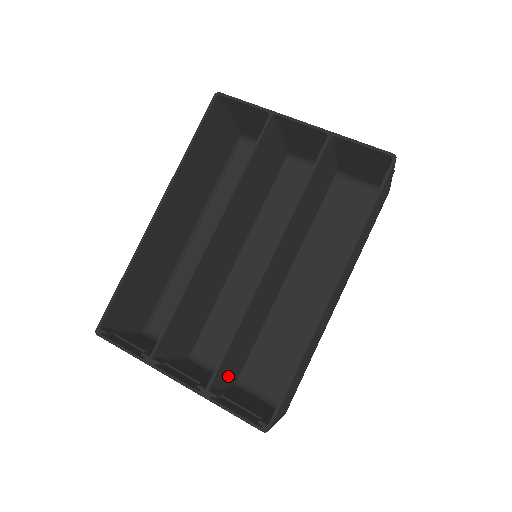
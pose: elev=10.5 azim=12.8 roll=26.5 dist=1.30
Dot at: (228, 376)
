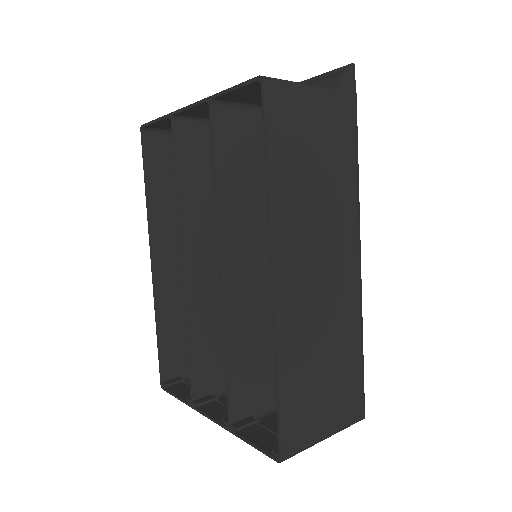
Dot at: (275, 395)
